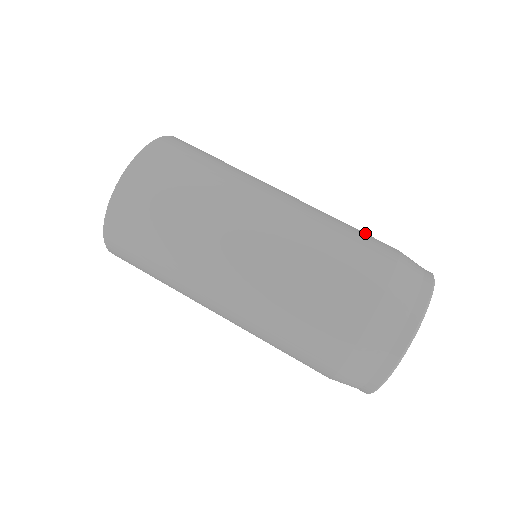
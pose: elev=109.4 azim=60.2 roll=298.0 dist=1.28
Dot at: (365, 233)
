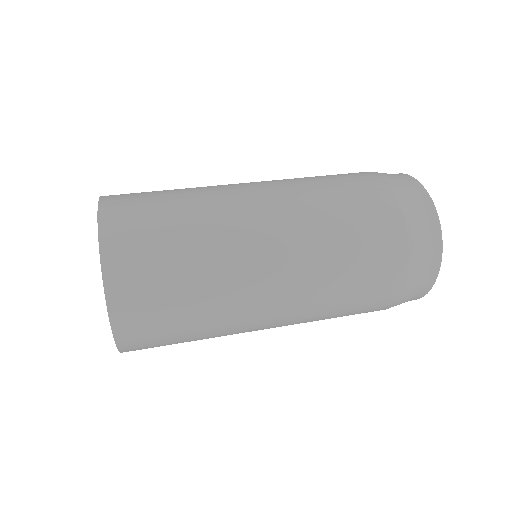
Dot at: occluded
